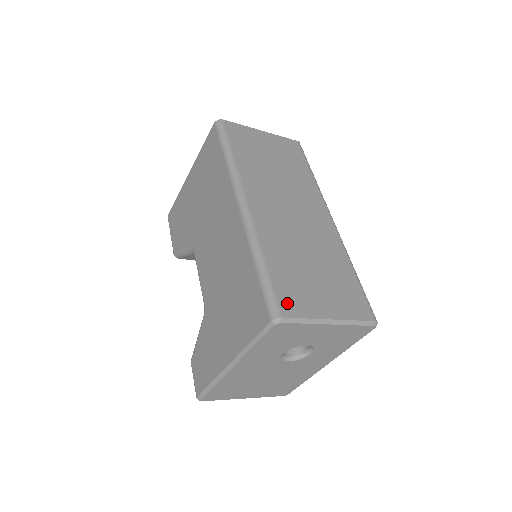
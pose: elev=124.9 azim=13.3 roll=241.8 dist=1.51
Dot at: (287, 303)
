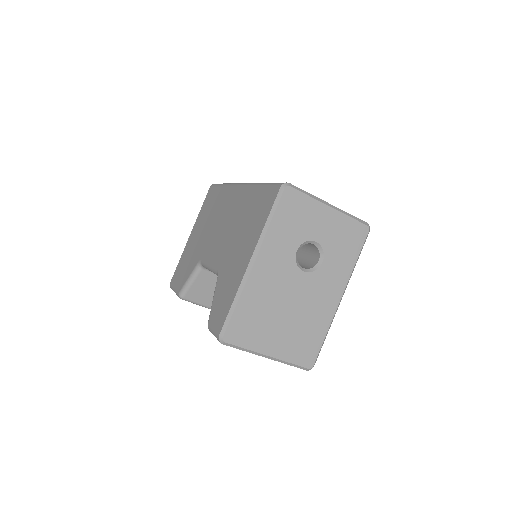
Dot at: occluded
